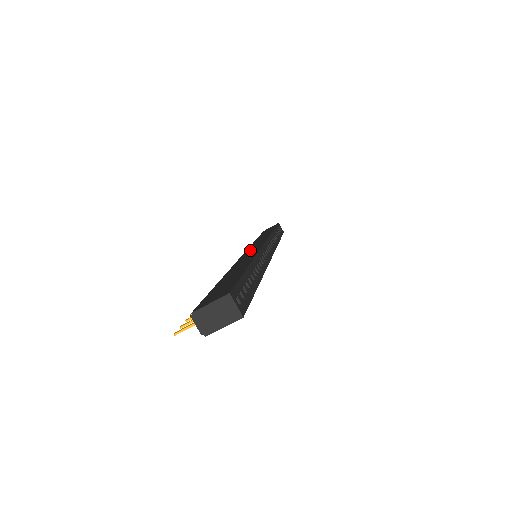
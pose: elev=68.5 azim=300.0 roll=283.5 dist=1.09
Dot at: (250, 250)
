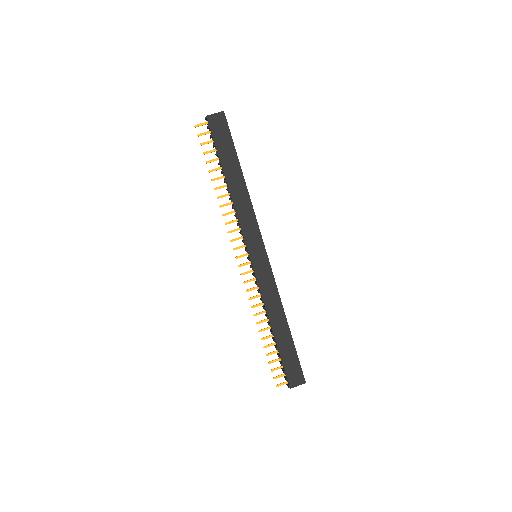
Dot at: occluded
